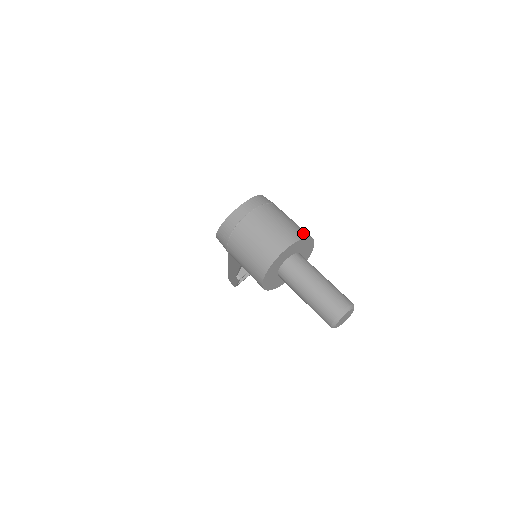
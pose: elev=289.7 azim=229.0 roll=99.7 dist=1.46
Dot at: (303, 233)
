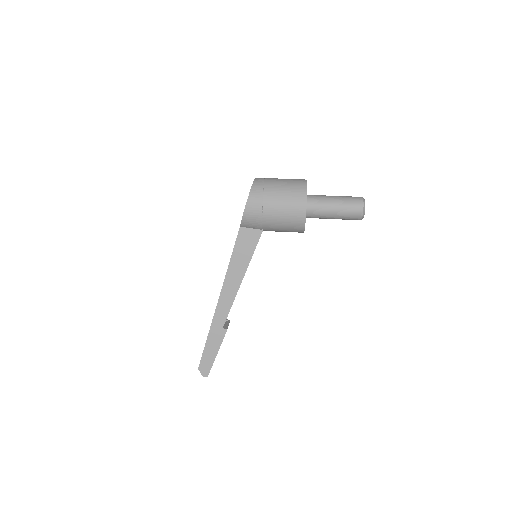
Dot at: occluded
